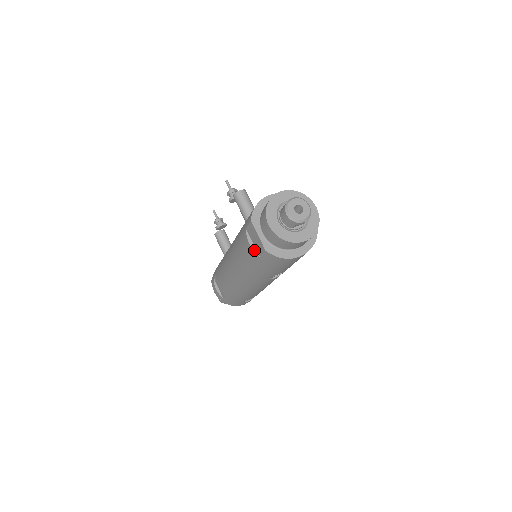
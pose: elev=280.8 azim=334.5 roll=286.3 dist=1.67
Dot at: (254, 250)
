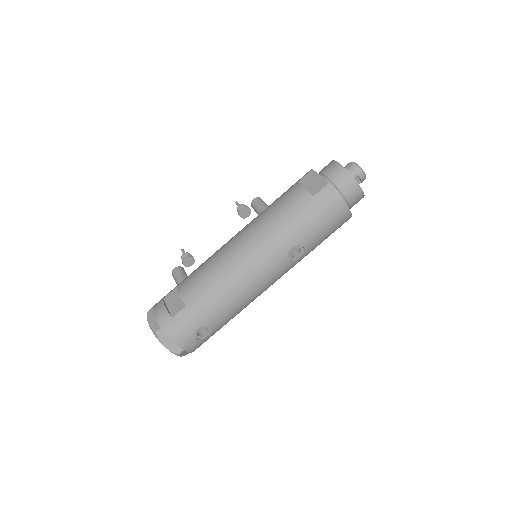
Dot at: (308, 191)
